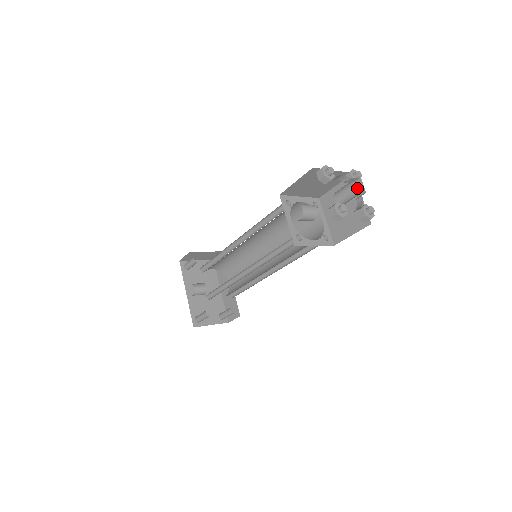
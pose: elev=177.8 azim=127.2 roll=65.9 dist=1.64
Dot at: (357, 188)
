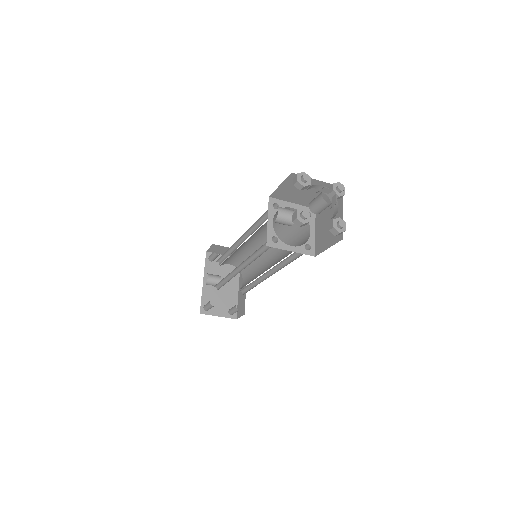
Dot at: (332, 200)
